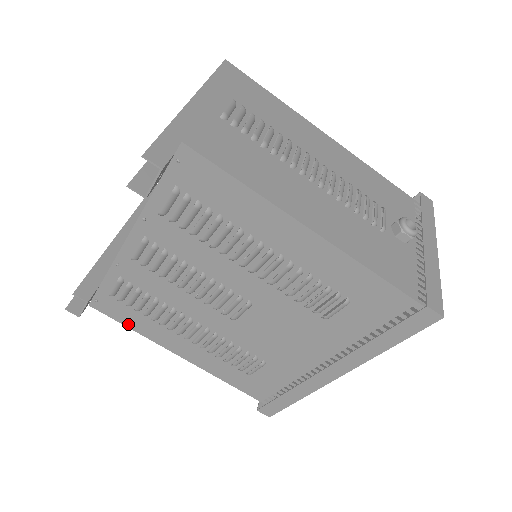
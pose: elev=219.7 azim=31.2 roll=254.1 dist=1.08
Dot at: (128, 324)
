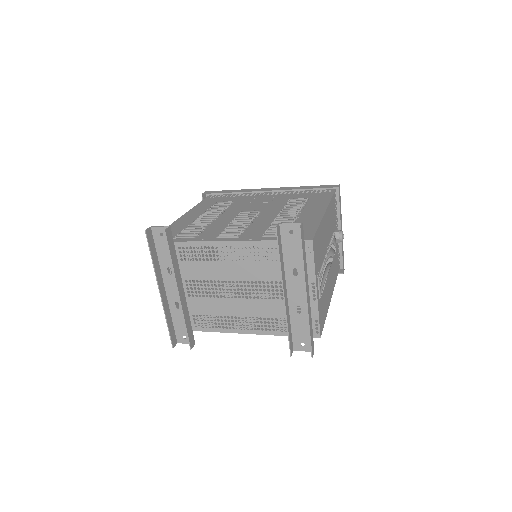
Dot at: occluded
